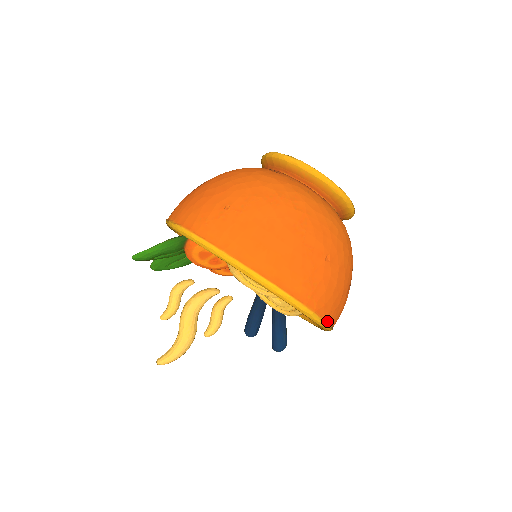
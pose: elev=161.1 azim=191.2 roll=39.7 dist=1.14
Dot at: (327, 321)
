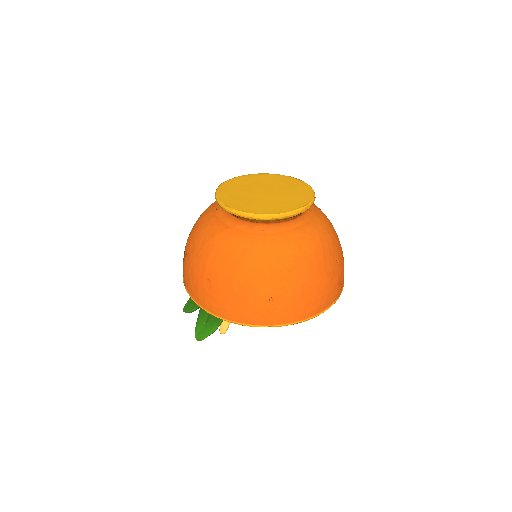
Dot at: occluded
